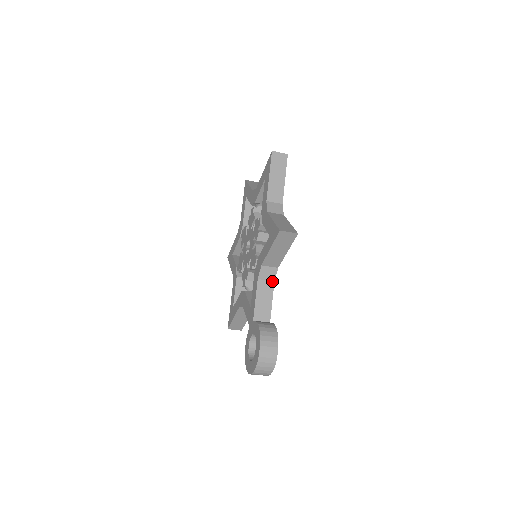
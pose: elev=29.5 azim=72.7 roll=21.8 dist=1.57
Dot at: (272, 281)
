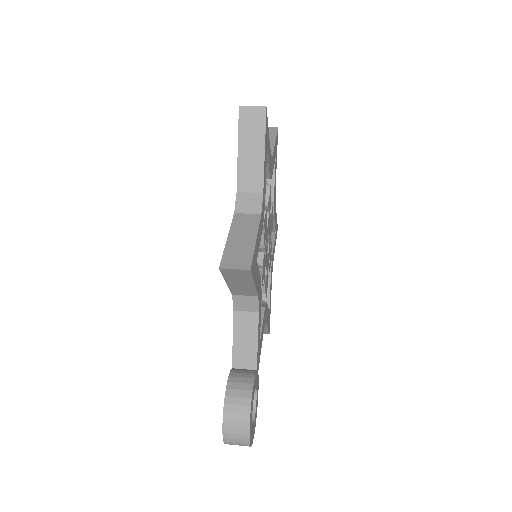
Dot at: (255, 312)
